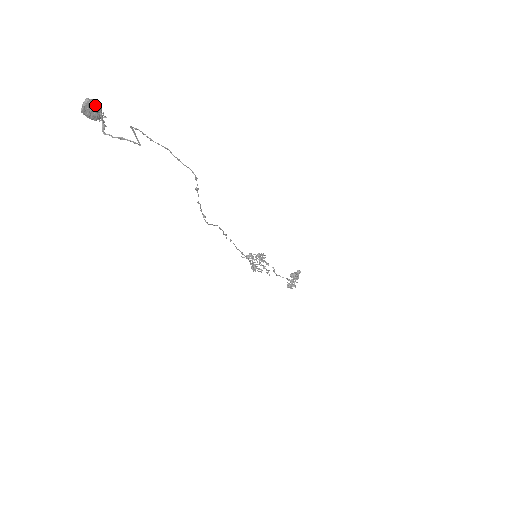
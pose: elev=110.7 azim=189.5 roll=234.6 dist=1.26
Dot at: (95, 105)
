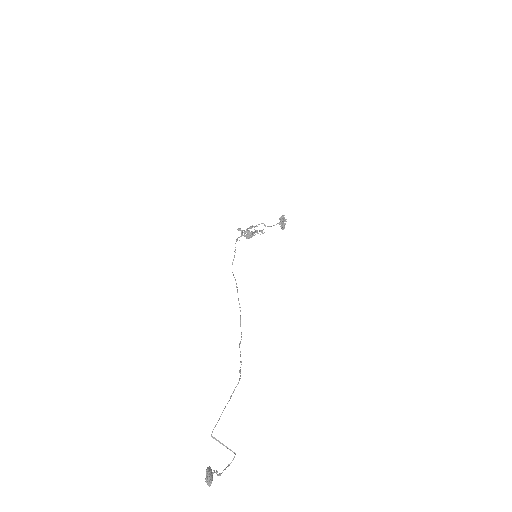
Dot at: (212, 480)
